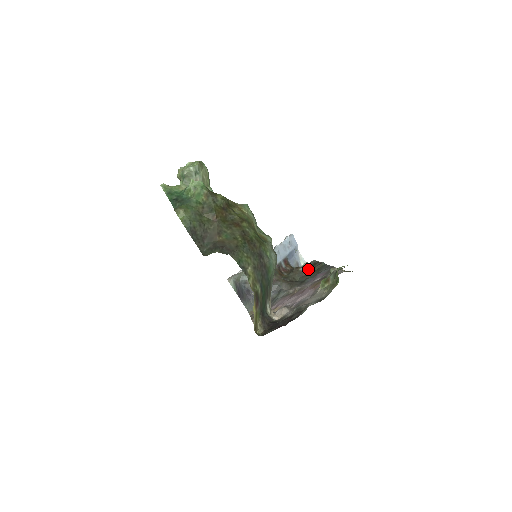
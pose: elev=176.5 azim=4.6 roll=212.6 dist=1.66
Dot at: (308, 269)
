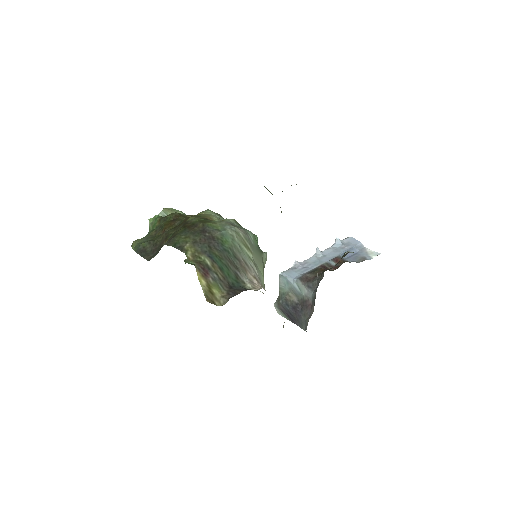
Dot at: occluded
